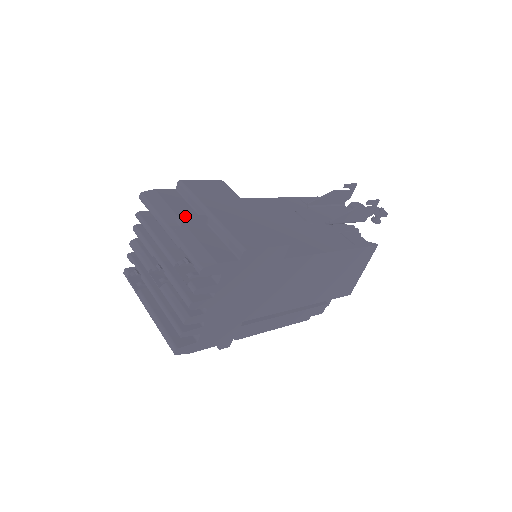
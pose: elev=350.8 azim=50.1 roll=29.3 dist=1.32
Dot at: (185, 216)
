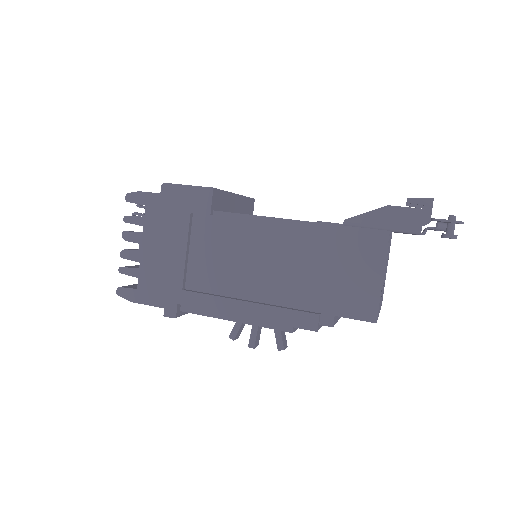
Dot at: occluded
